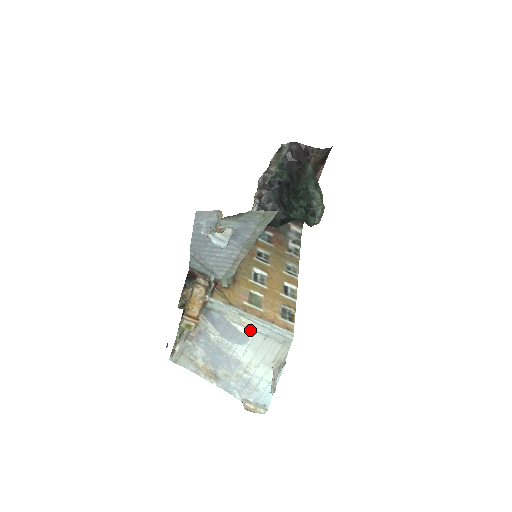
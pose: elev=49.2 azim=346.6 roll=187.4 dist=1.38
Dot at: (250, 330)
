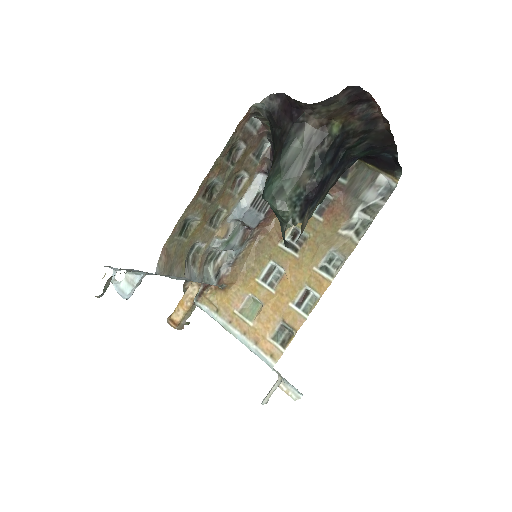
Dot at: occluded
